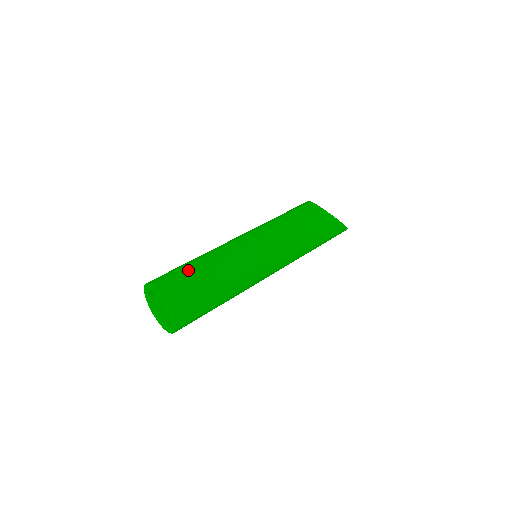
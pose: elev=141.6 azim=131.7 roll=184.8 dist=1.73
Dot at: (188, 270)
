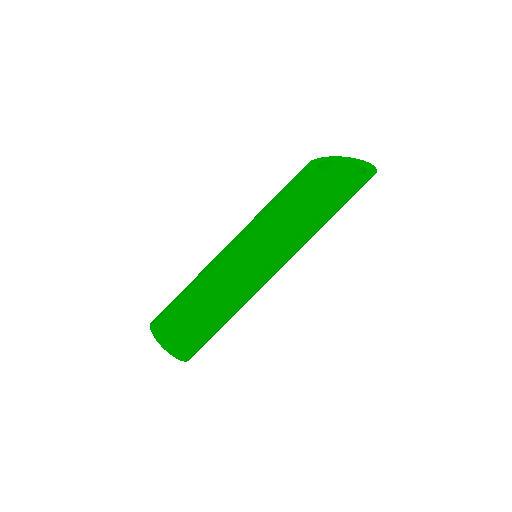
Dot at: (176, 305)
